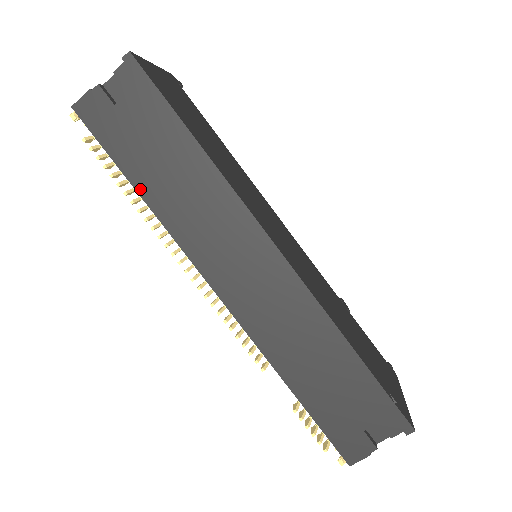
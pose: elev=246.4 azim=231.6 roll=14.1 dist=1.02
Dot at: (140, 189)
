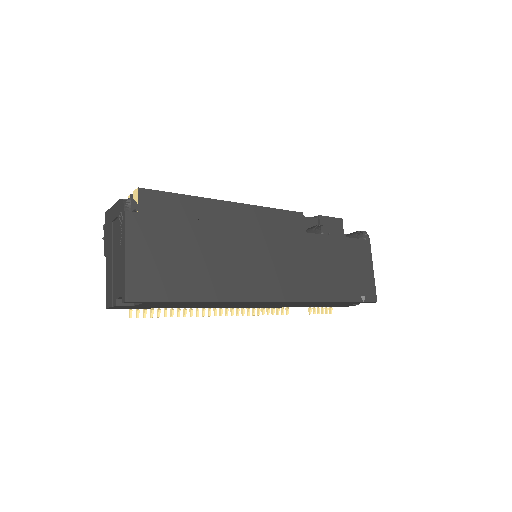
Dot at: occluded
